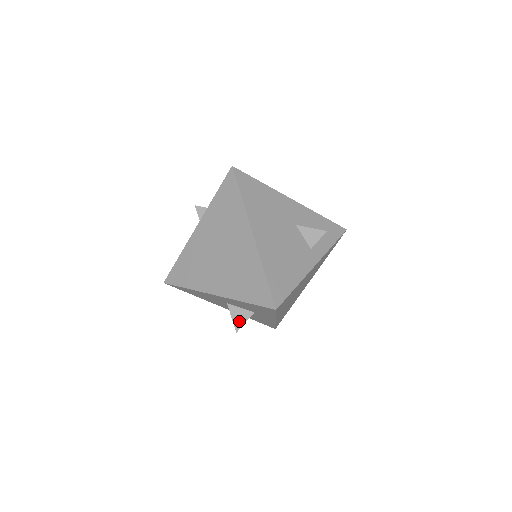
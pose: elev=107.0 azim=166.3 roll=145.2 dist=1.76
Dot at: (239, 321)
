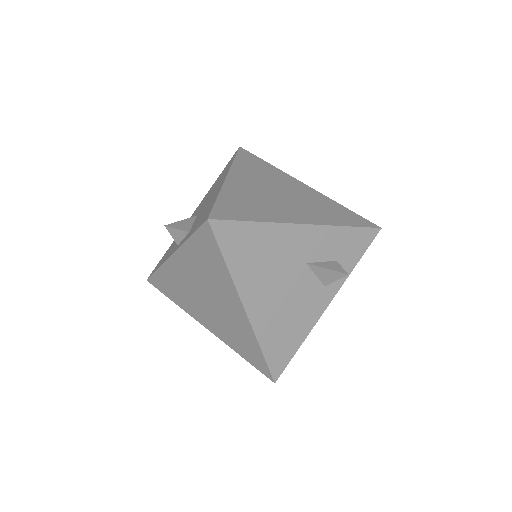
Dot at: occluded
